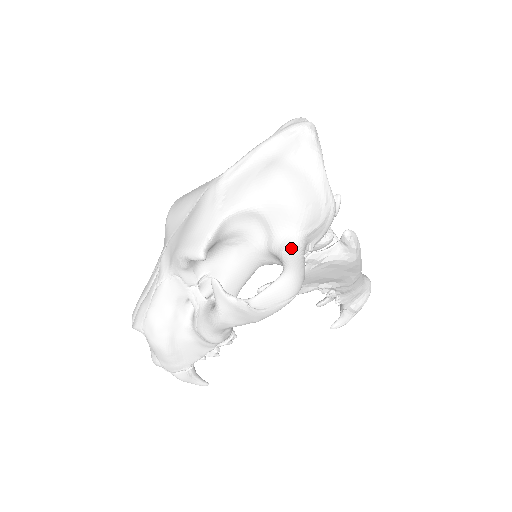
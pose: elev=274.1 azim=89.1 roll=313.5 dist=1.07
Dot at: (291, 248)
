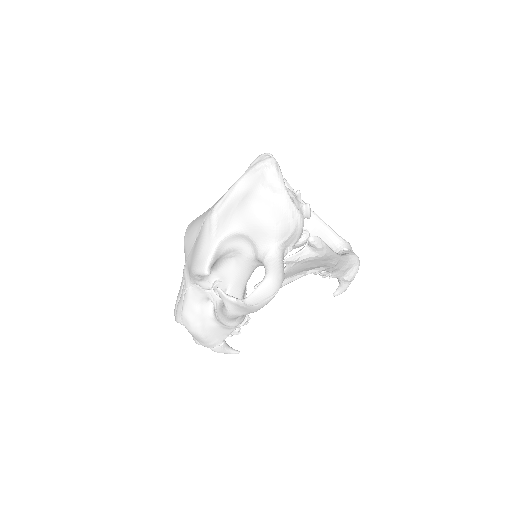
Dot at: (270, 257)
